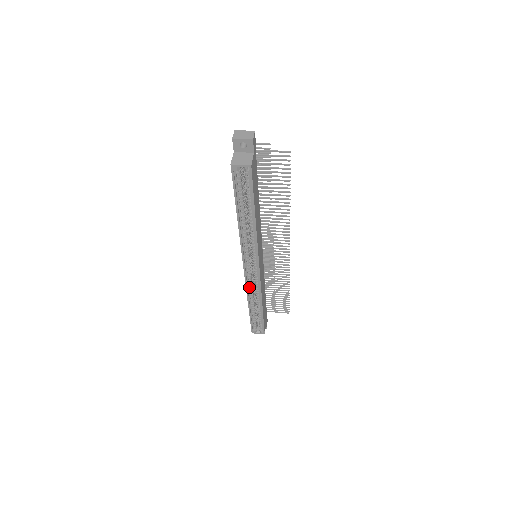
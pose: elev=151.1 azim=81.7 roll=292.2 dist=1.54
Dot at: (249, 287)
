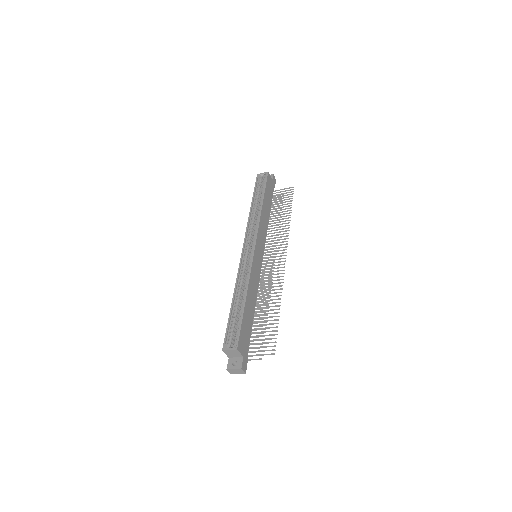
Dot at: (241, 274)
